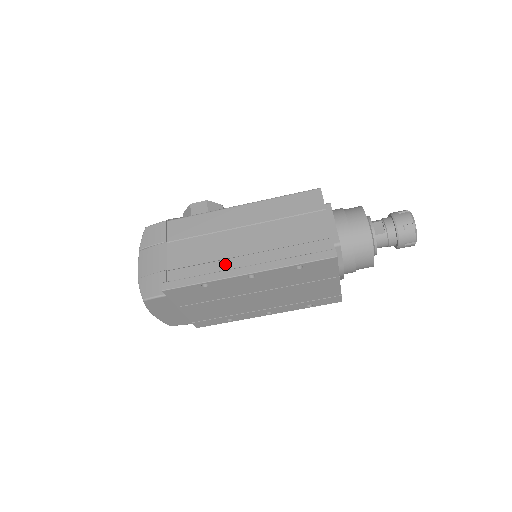
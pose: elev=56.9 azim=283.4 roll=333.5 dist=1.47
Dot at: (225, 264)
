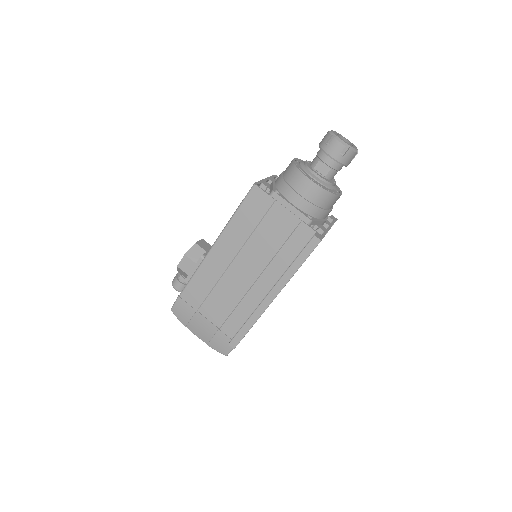
Dot at: (250, 297)
